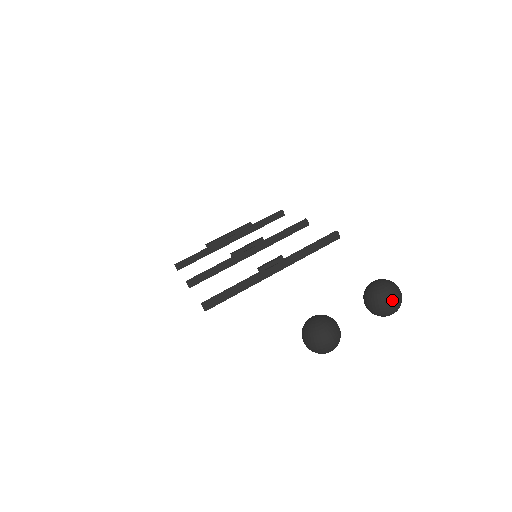
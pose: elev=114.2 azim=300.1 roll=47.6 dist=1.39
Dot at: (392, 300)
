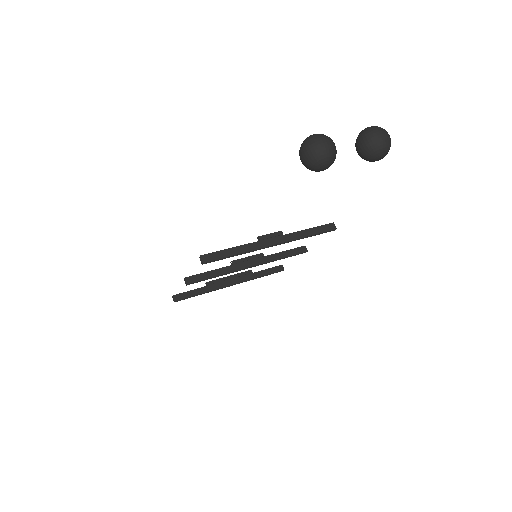
Dot at: (380, 131)
